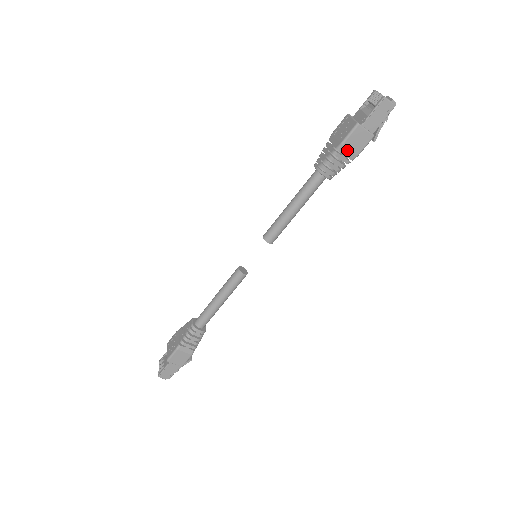
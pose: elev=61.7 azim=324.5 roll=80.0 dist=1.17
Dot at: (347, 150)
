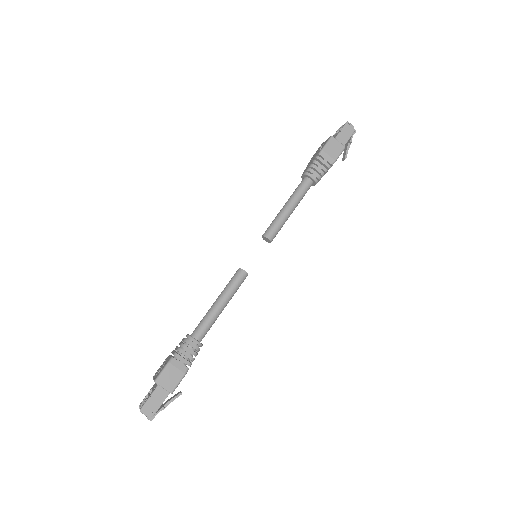
Dot at: (327, 155)
